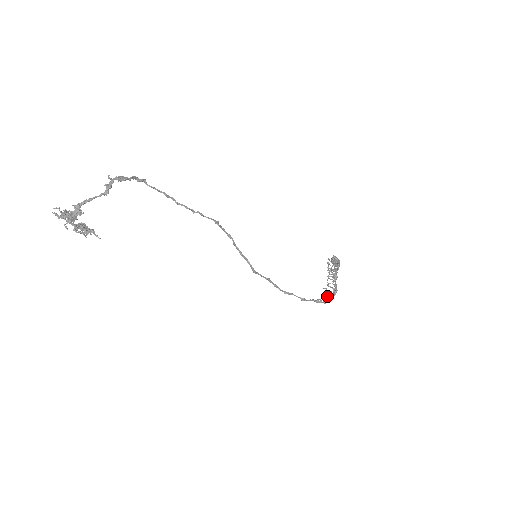
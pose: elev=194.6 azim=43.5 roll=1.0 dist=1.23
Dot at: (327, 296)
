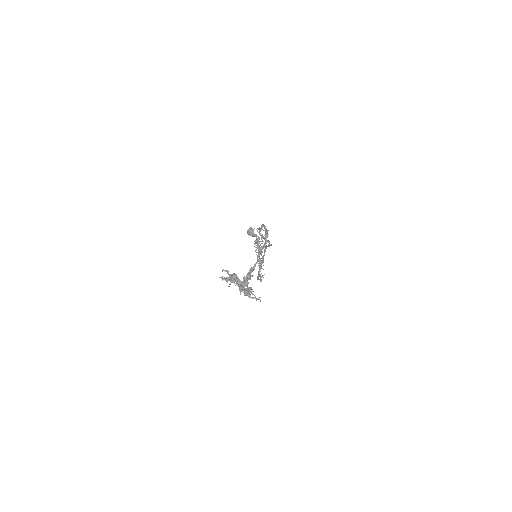
Dot at: occluded
